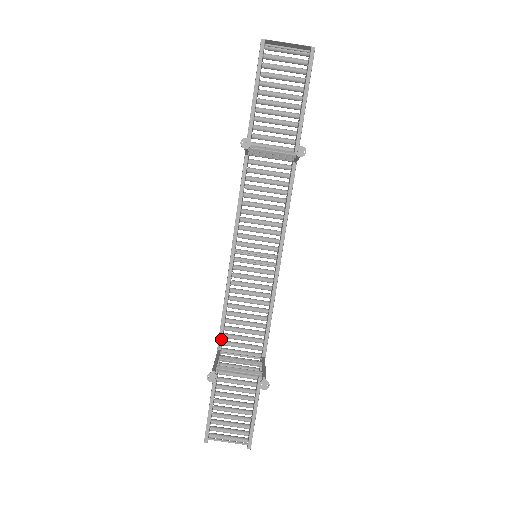
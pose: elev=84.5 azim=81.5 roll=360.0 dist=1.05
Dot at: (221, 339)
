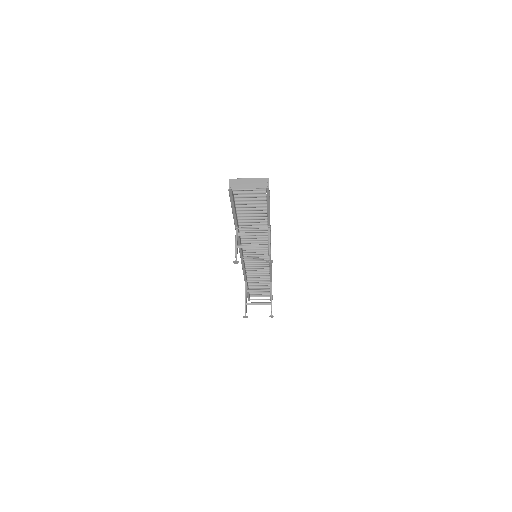
Dot at: (246, 279)
